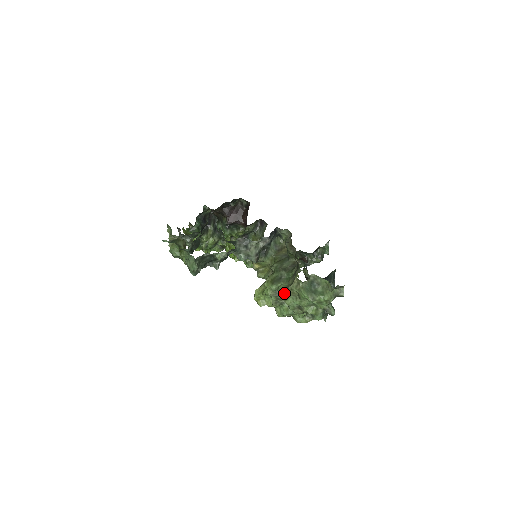
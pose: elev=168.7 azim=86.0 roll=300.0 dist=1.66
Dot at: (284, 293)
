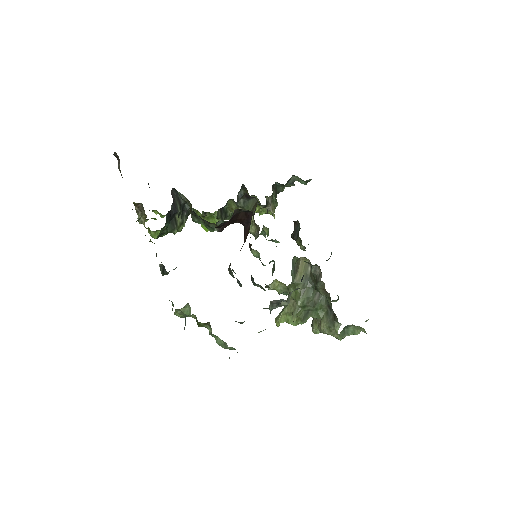
Dot at: occluded
